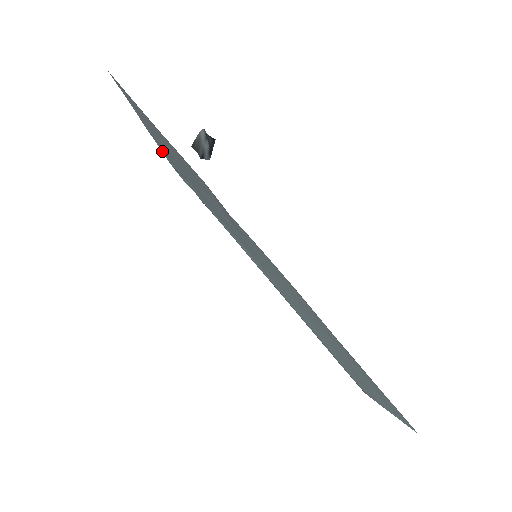
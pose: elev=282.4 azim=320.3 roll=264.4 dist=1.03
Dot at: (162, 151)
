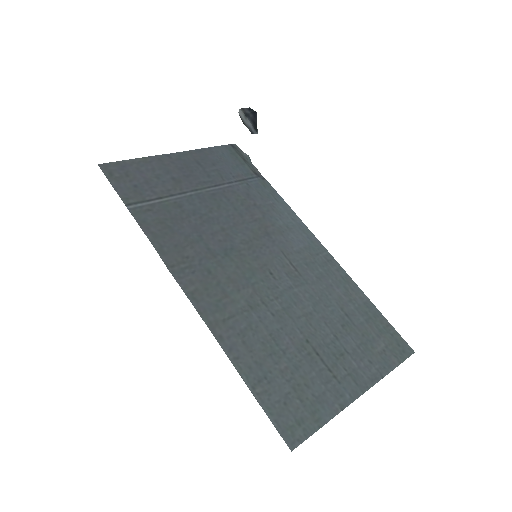
Dot at: (211, 148)
